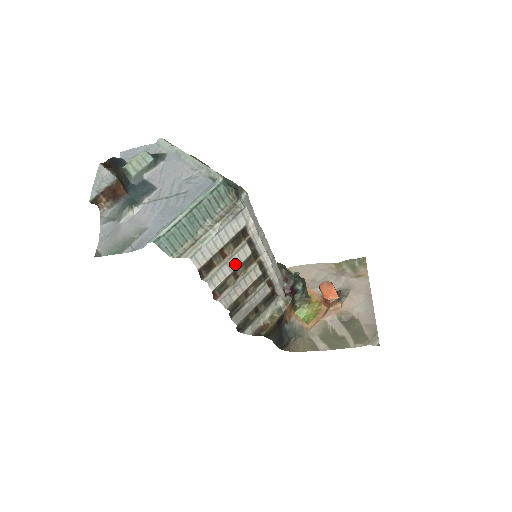
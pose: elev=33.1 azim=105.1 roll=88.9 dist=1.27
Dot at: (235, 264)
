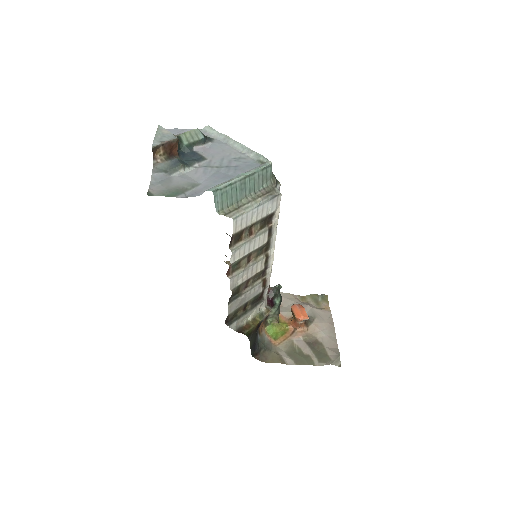
Dot at: (254, 246)
